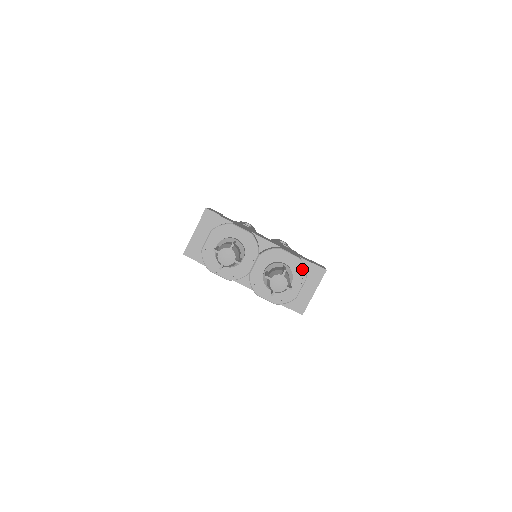
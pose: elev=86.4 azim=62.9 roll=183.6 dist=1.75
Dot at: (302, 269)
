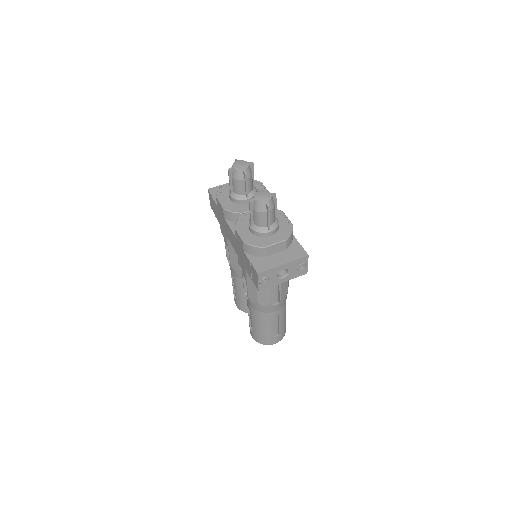
Dot at: (288, 232)
